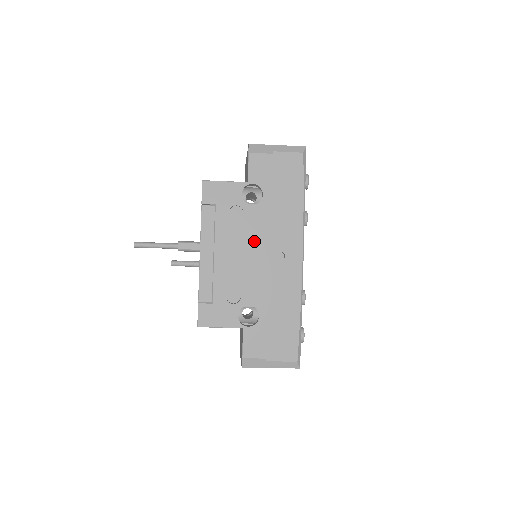
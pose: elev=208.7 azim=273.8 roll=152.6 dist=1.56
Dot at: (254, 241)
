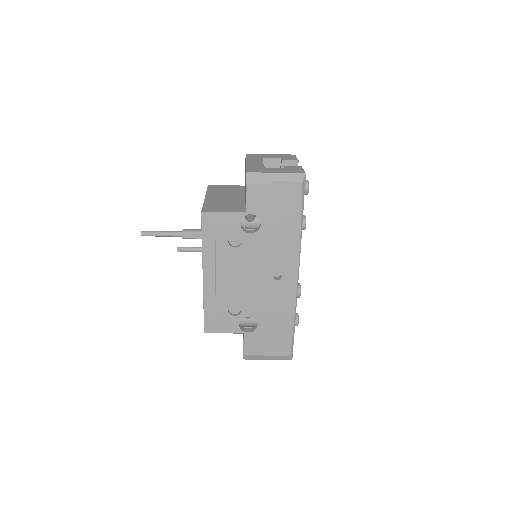
Dot at: (253, 265)
